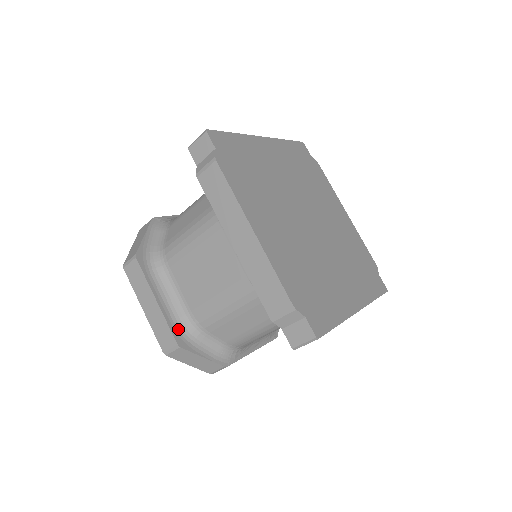
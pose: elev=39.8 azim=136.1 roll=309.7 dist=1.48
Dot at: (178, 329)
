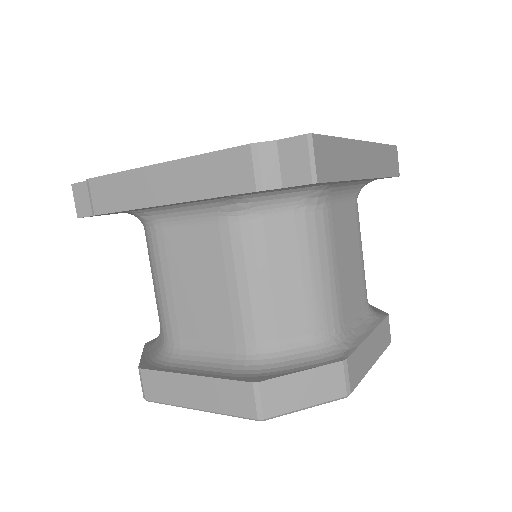
Dot at: (241, 374)
